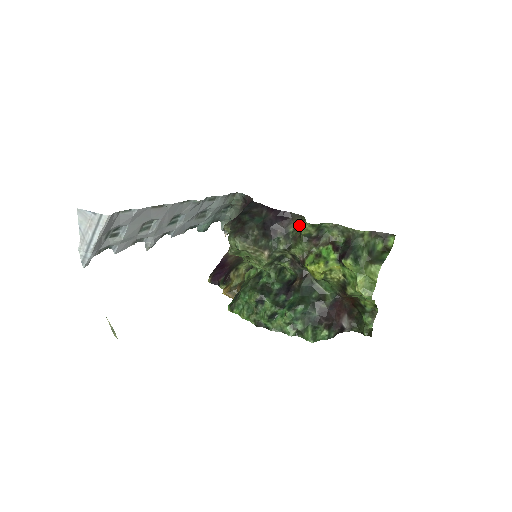
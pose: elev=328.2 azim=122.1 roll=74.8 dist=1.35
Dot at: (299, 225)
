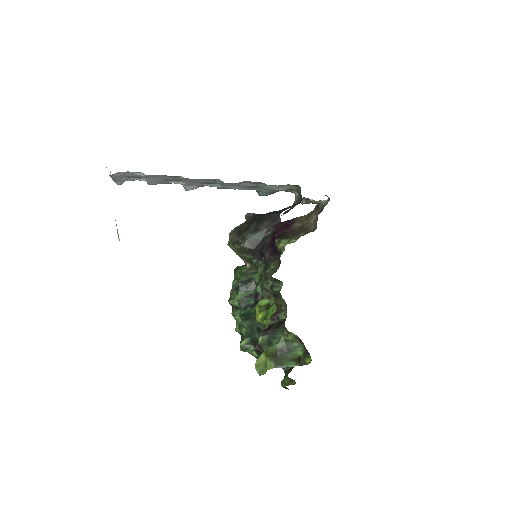
Dot at: (276, 270)
